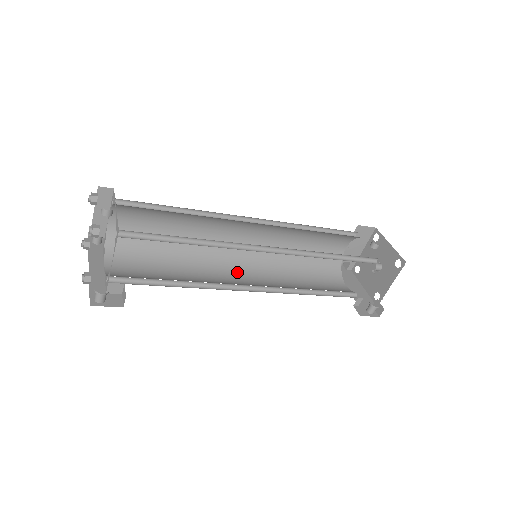
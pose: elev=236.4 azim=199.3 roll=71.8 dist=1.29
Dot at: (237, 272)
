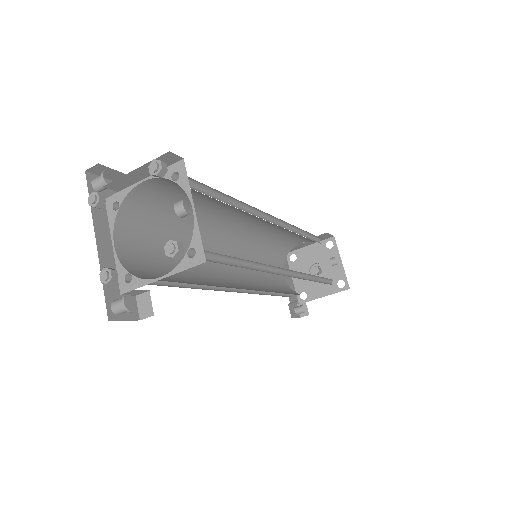
Dot at: occluded
